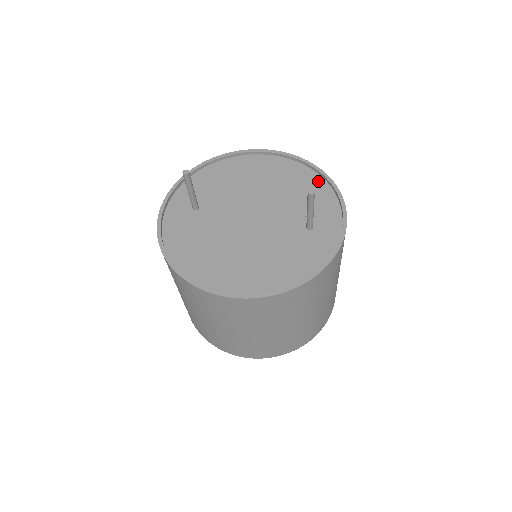
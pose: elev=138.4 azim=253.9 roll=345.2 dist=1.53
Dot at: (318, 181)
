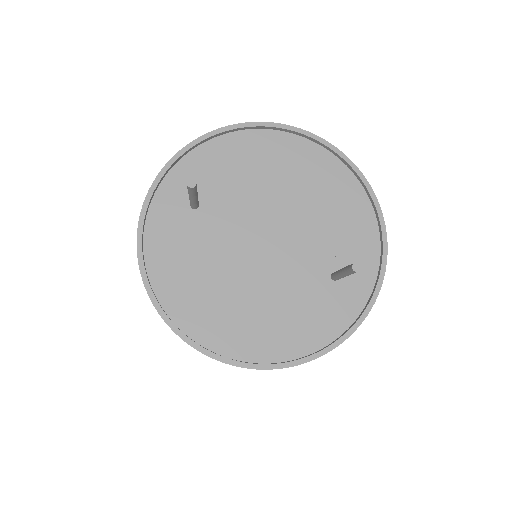
Dot at: (363, 204)
